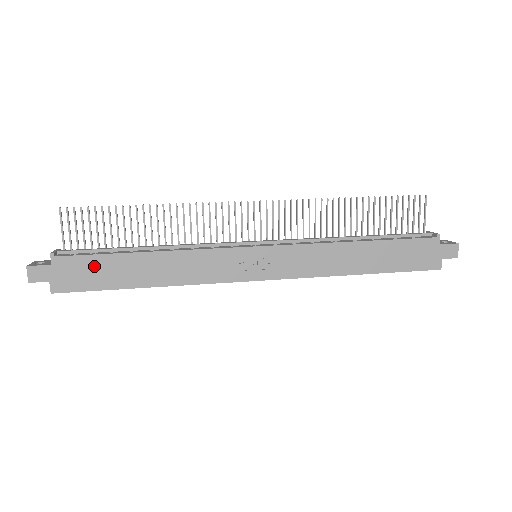
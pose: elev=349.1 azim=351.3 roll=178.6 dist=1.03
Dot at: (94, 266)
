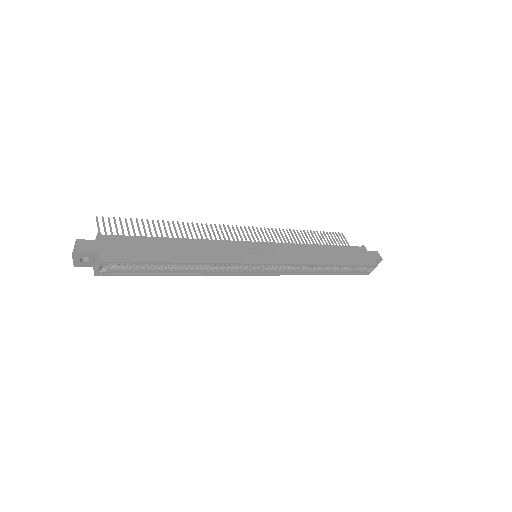
Dot at: (137, 244)
